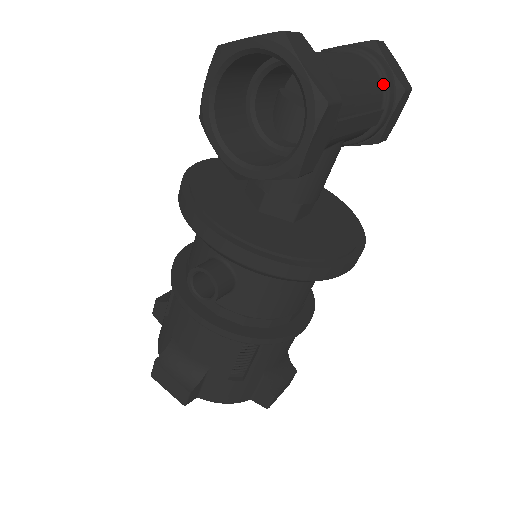
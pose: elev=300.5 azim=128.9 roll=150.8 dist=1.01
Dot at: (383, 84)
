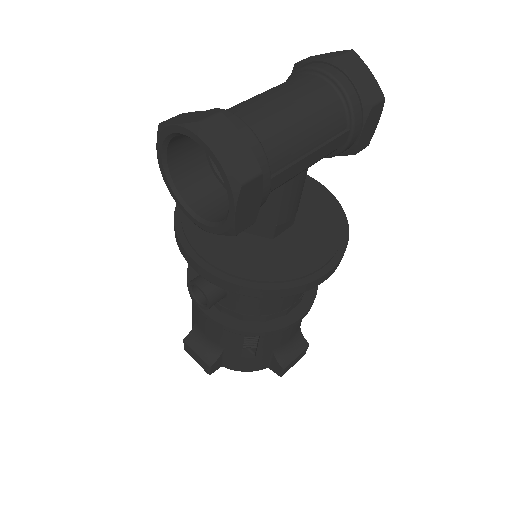
Dot at: (346, 106)
